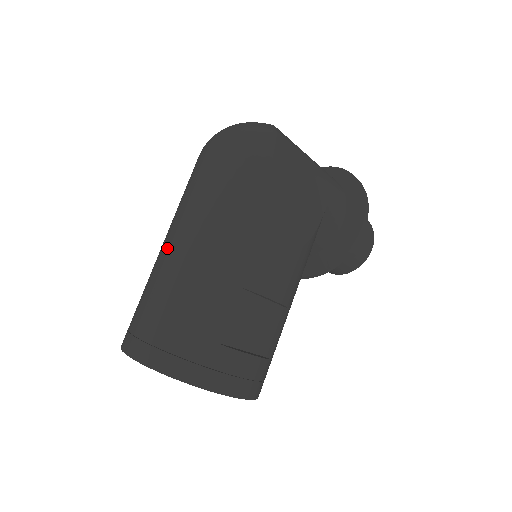
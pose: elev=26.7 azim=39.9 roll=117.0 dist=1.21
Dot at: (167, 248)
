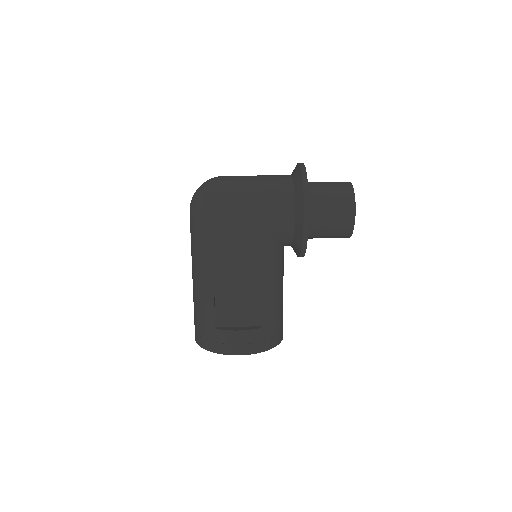
Dot at: occluded
